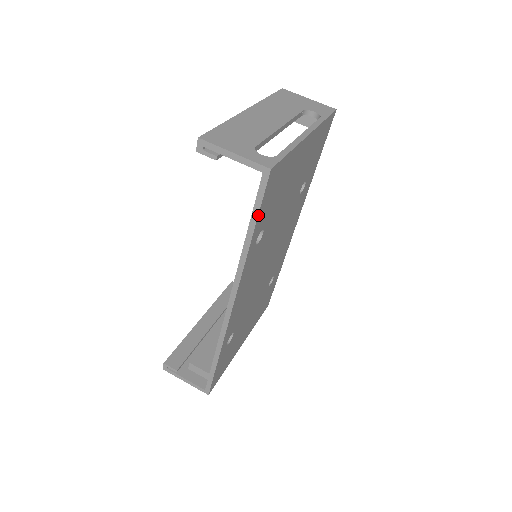
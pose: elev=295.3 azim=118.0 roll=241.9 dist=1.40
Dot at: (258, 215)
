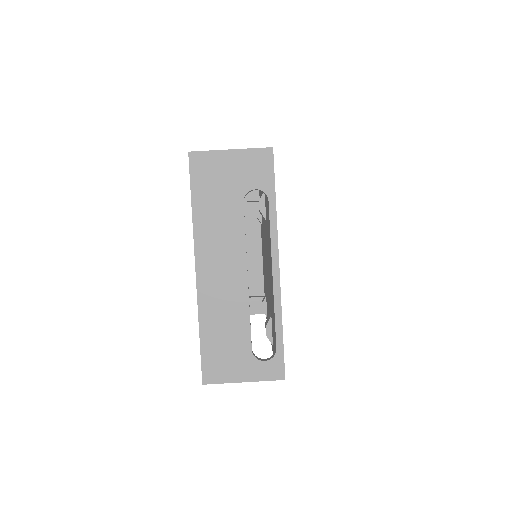
Dot at: occluded
